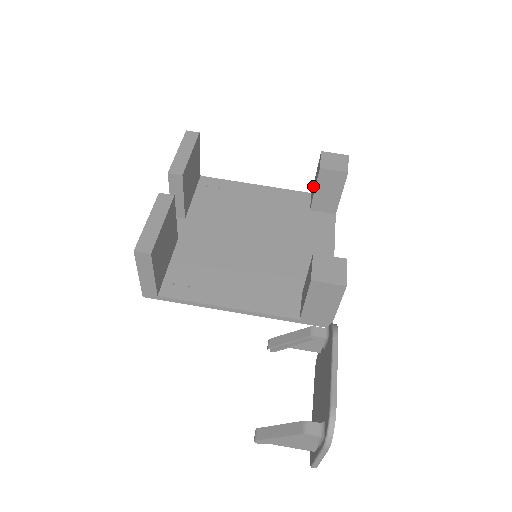
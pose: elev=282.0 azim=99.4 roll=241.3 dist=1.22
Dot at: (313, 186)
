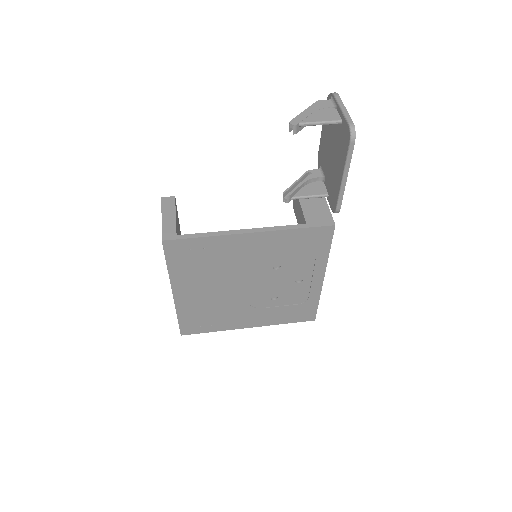
Dot at: occluded
